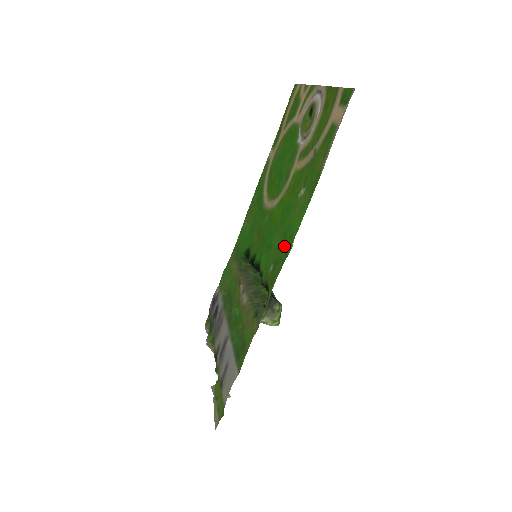
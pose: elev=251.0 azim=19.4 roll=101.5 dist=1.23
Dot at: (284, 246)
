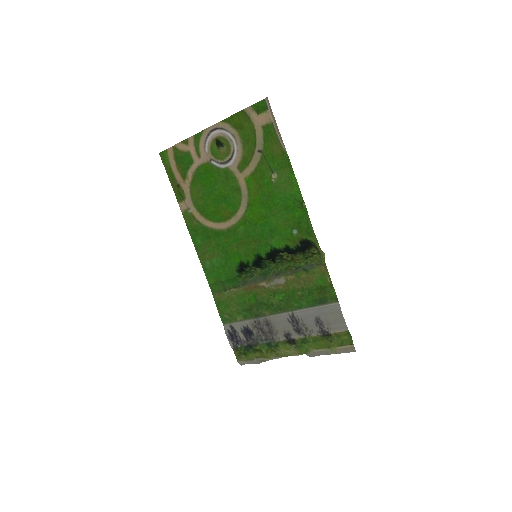
Dot at: (294, 210)
